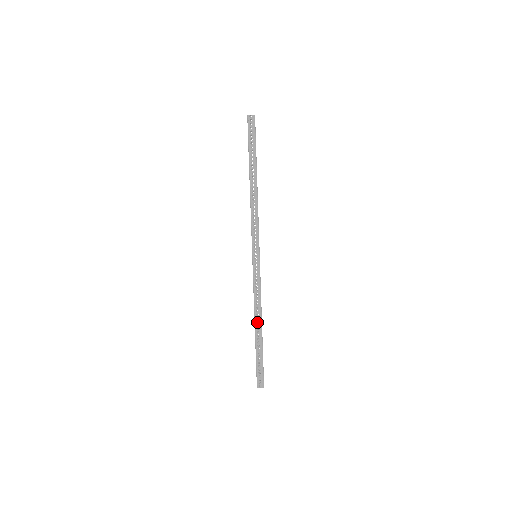
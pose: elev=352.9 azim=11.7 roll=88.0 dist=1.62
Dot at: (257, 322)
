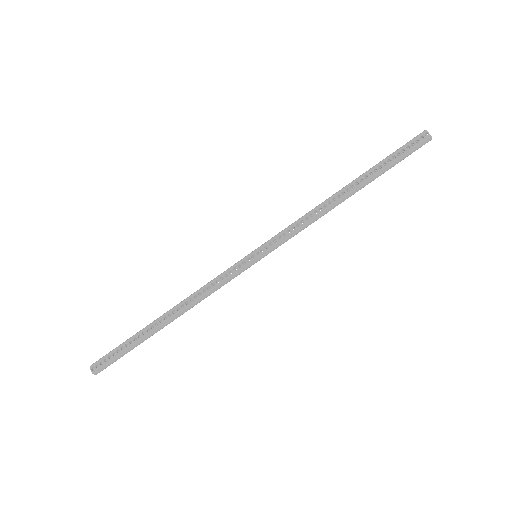
Dot at: (173, 311)
